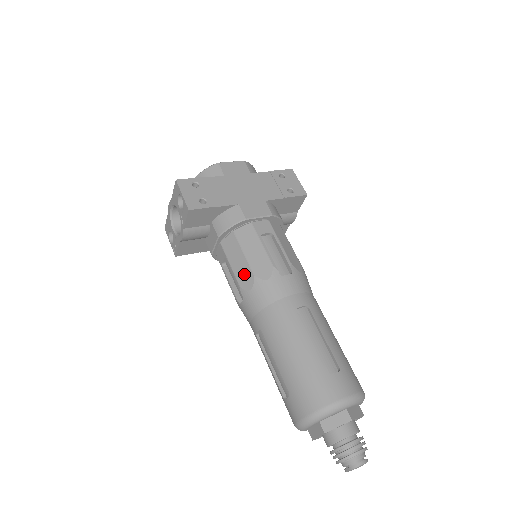
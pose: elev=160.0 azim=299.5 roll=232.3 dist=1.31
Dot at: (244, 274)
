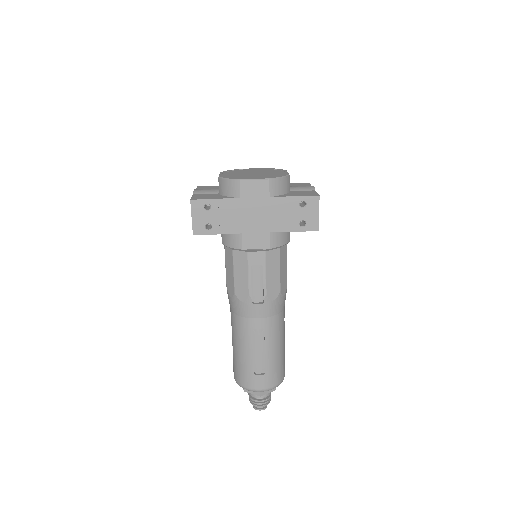
Dot at: (230, 284)
